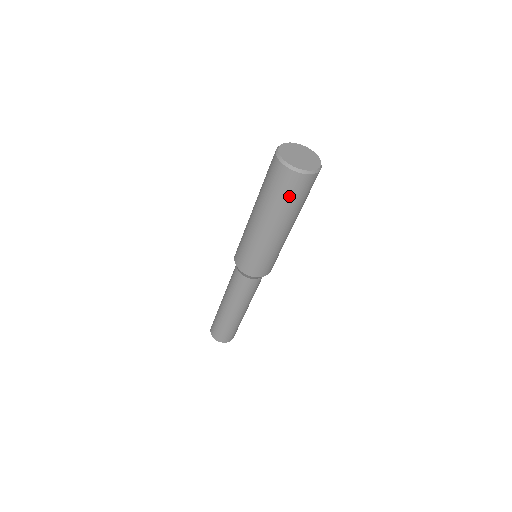
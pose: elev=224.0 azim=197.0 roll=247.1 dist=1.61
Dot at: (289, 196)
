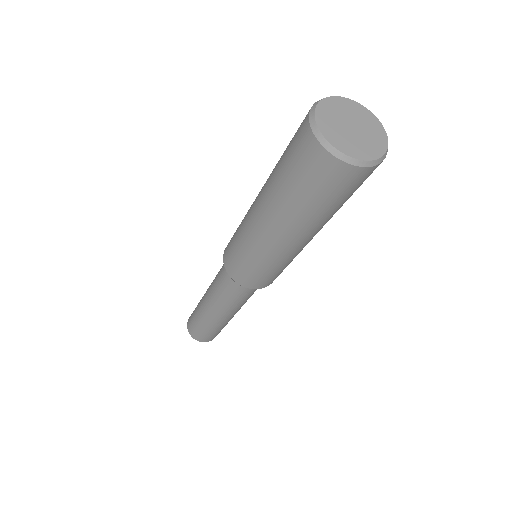
Dot at: (303, 185)
